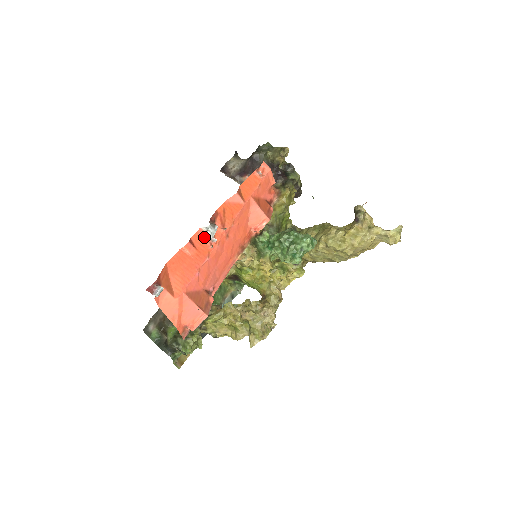
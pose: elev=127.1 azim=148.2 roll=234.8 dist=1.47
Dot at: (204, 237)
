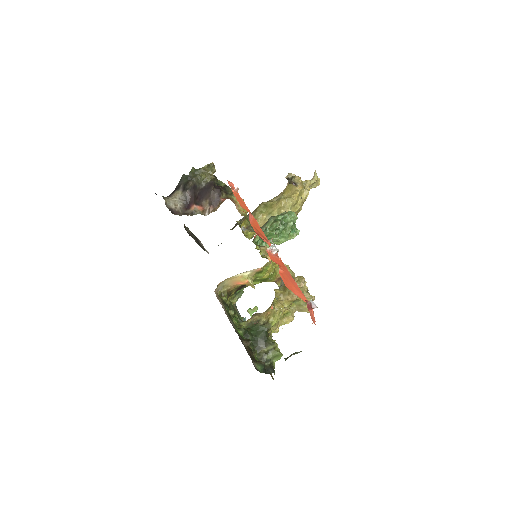
Dot at: (272, 254)
